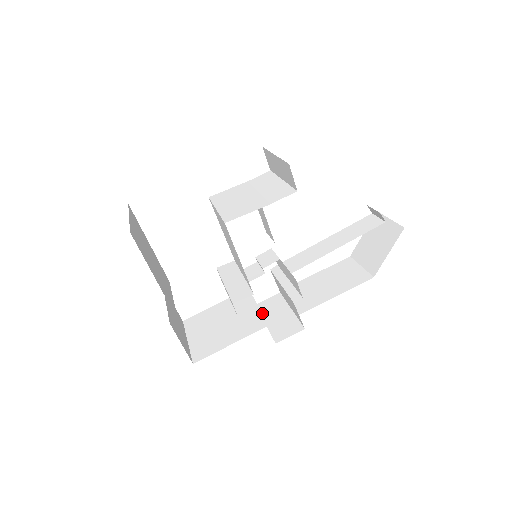
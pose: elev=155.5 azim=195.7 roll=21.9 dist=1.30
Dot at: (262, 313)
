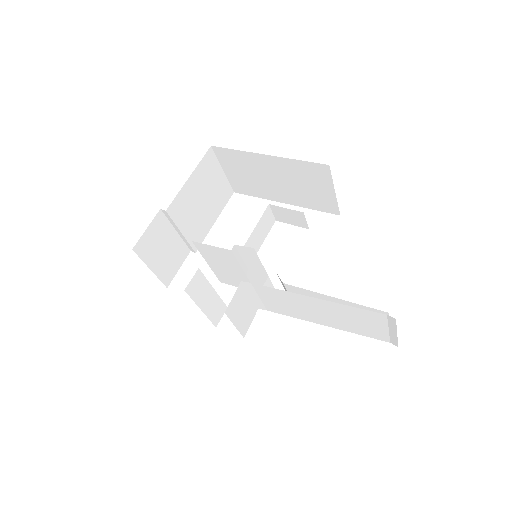
Dot at: (211, 319)
